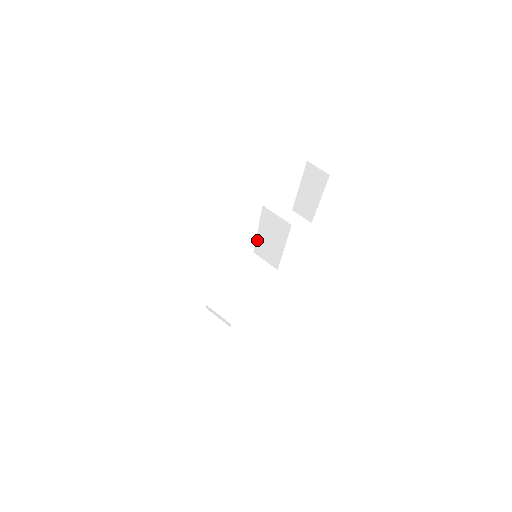
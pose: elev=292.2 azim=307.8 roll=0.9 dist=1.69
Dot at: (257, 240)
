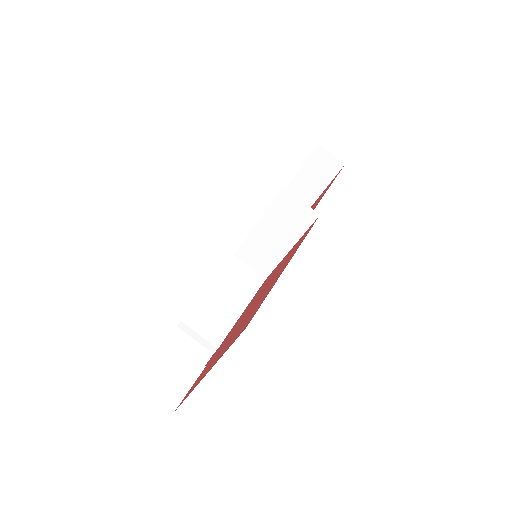
Dot at: (248, 237)
